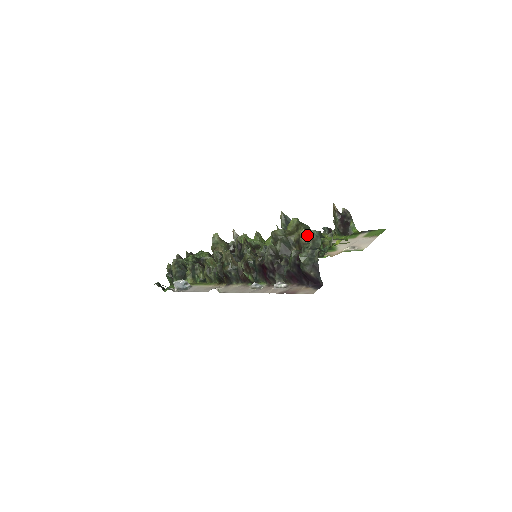
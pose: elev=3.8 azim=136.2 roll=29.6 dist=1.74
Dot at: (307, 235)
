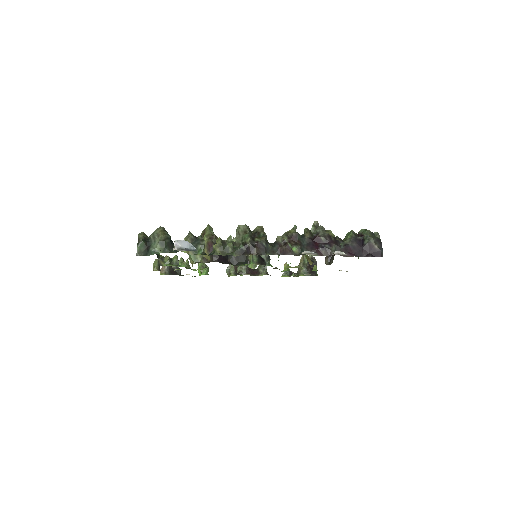
Dot at: occluded
